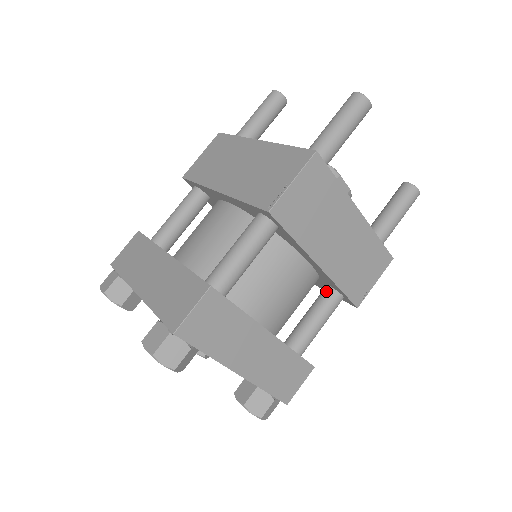
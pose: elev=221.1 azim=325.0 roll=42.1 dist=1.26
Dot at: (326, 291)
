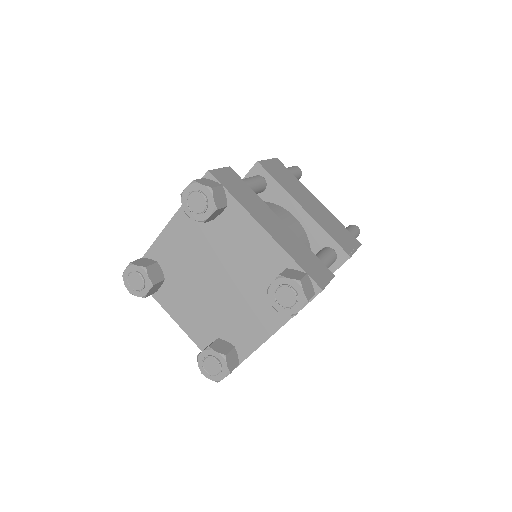
Dot at: occluded
